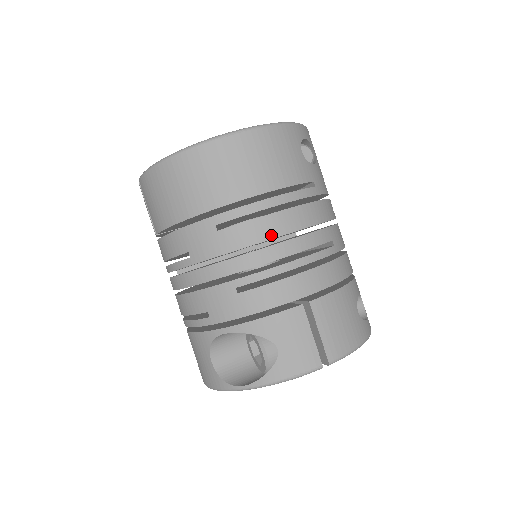
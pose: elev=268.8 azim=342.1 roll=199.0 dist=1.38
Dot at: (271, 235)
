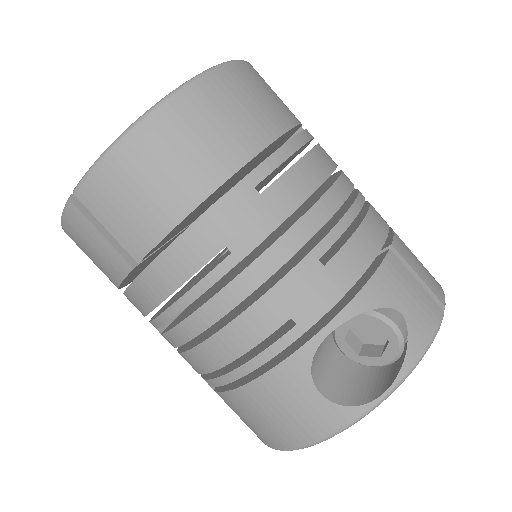
Dot at: (320, 178)
